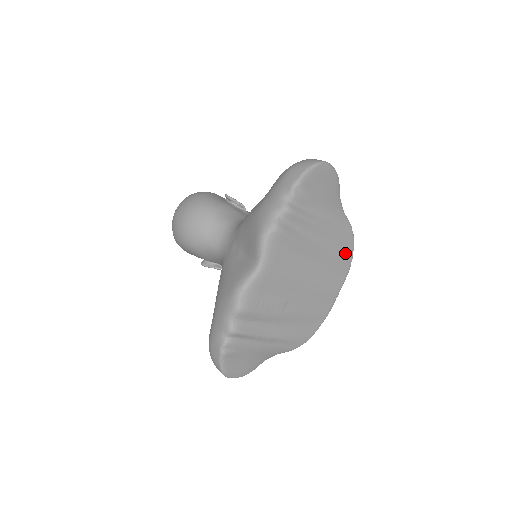
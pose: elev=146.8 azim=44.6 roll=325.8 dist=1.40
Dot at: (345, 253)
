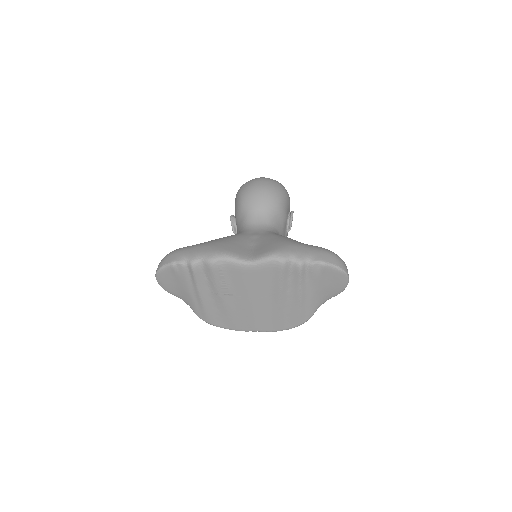
Dot at: (288, 322)
